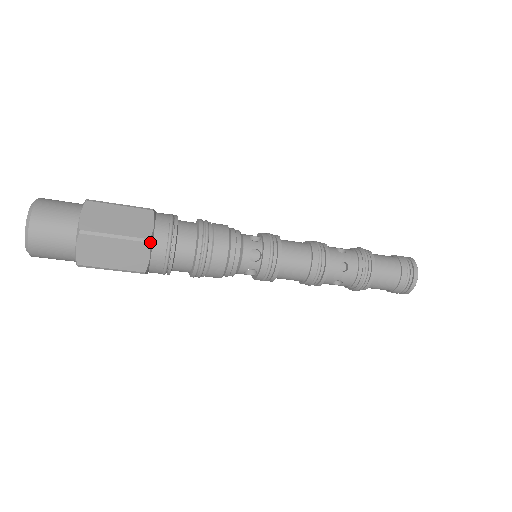
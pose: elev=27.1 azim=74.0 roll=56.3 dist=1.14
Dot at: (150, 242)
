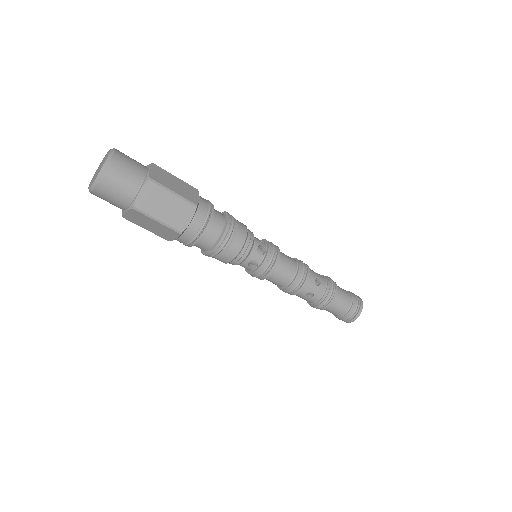
Dot at: (182, 233)
